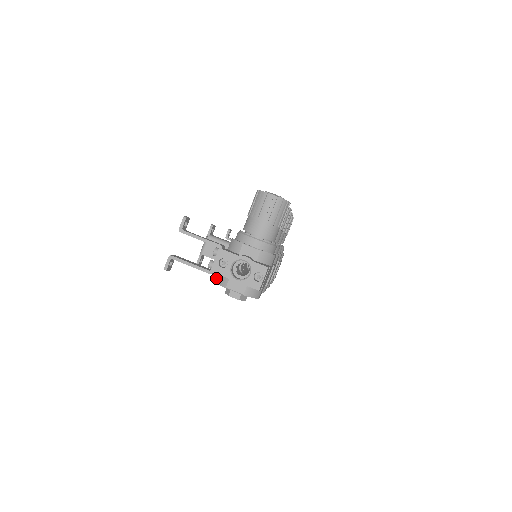
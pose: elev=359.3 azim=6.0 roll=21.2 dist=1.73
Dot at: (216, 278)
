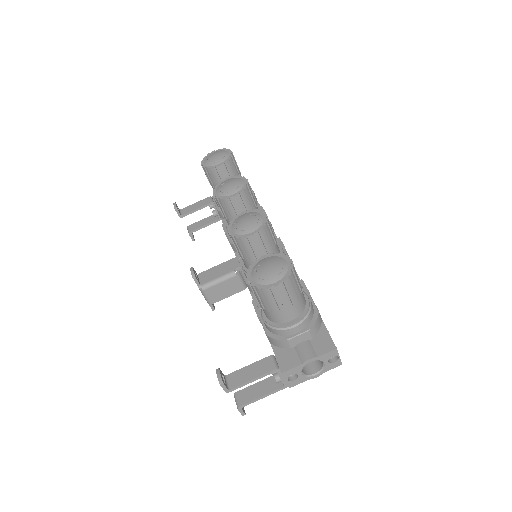
Dot at: occluded
